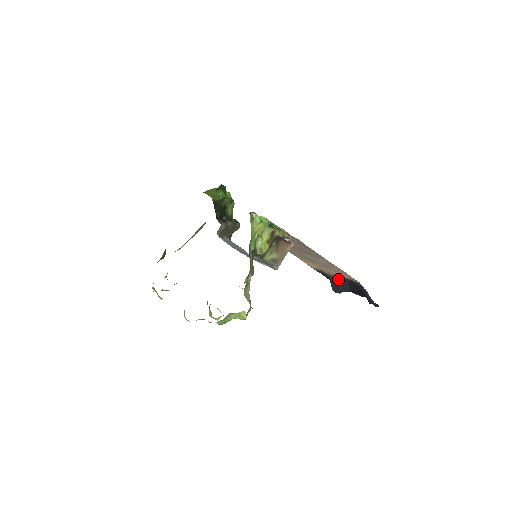
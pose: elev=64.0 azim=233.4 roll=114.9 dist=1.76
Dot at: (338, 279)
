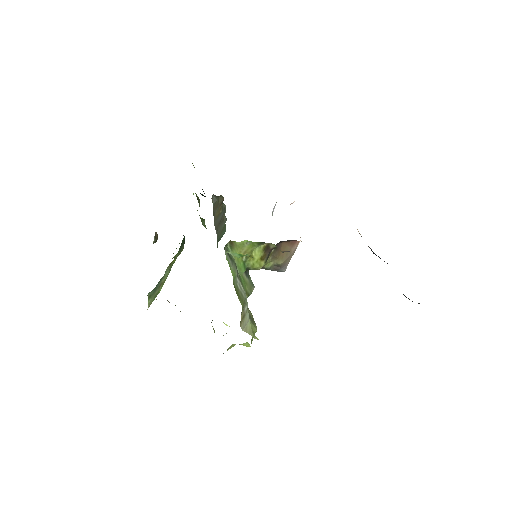
Dot at: occluded
